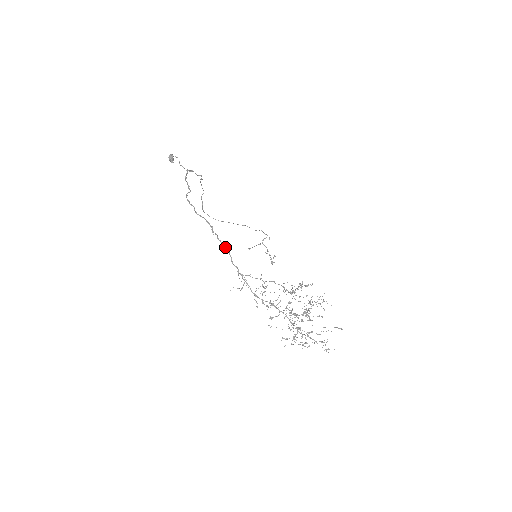
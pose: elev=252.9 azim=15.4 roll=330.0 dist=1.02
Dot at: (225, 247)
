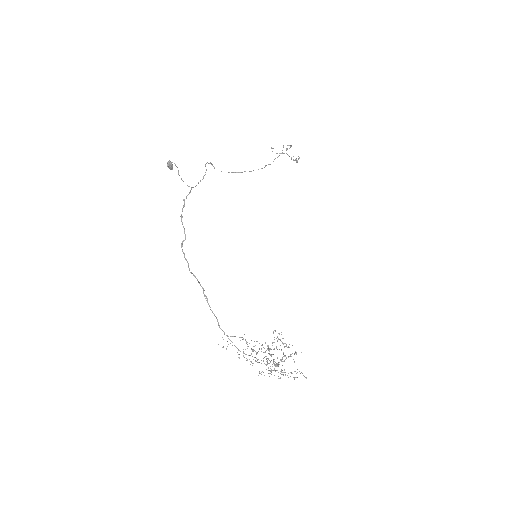
Dot at: occluded
